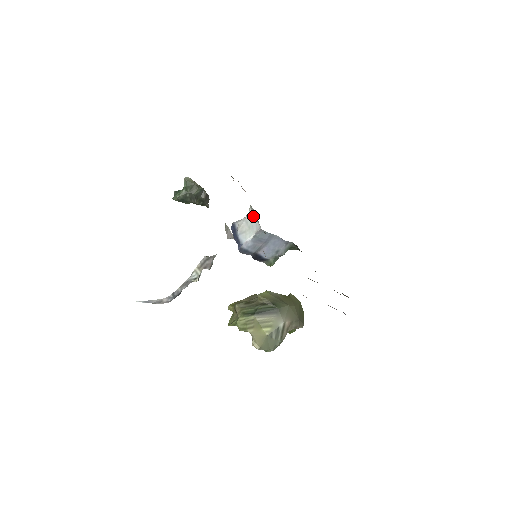
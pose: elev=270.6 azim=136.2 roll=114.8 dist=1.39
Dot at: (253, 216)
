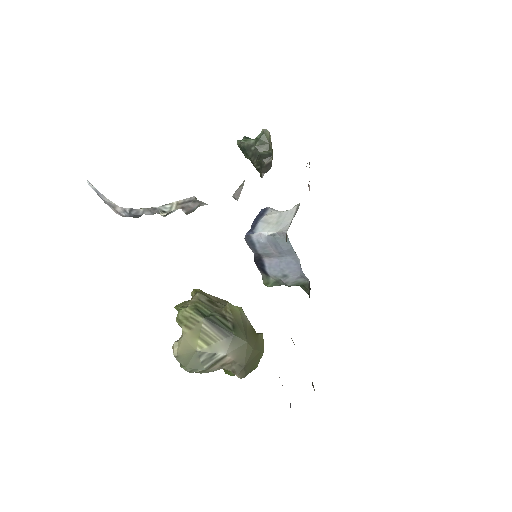
Dot at: (292, 215)
